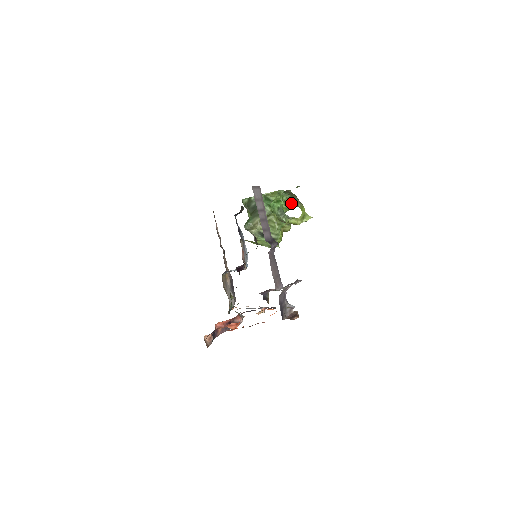
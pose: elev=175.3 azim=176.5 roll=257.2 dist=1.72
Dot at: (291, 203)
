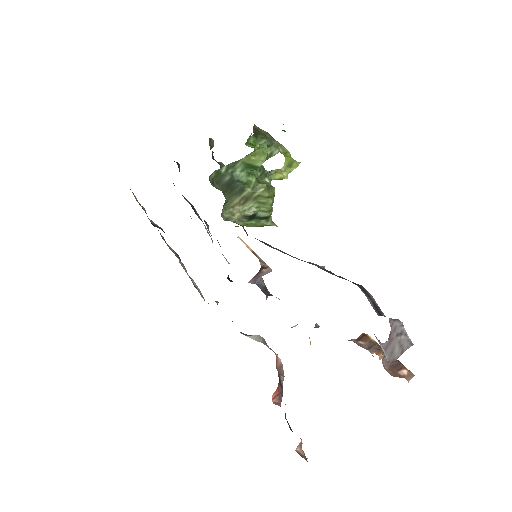
Dot at: (268, 150)
